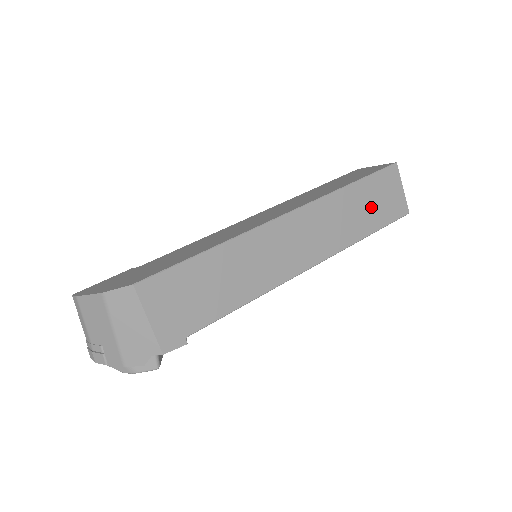
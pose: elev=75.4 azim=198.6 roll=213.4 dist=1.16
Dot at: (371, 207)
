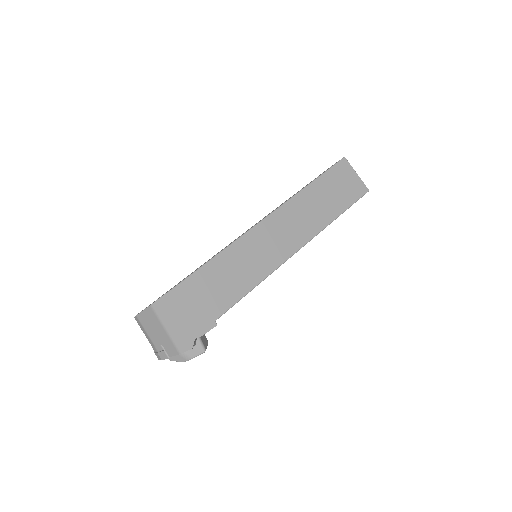
Dot at: (333, 195)
